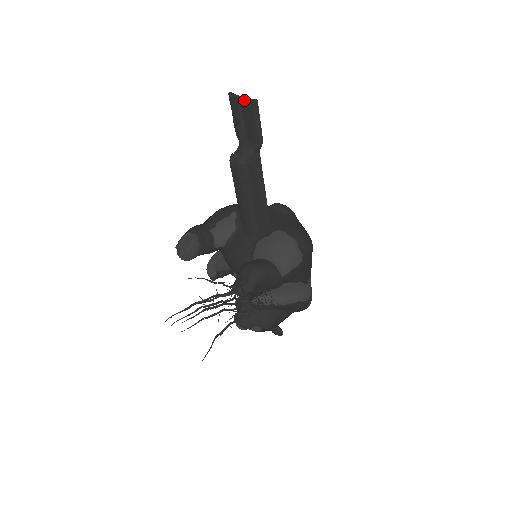
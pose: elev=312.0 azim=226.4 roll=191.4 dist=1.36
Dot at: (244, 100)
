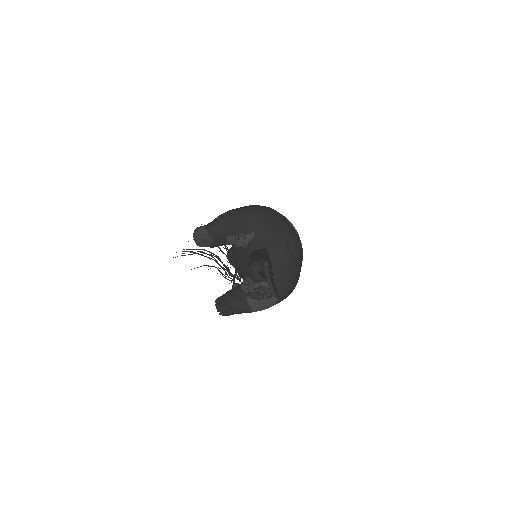
Dot at: (269, 287)
